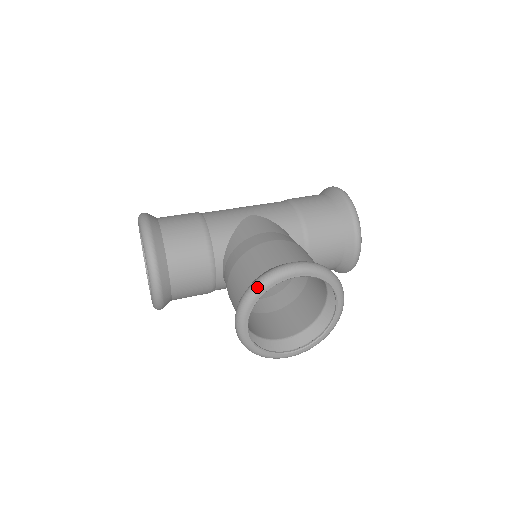
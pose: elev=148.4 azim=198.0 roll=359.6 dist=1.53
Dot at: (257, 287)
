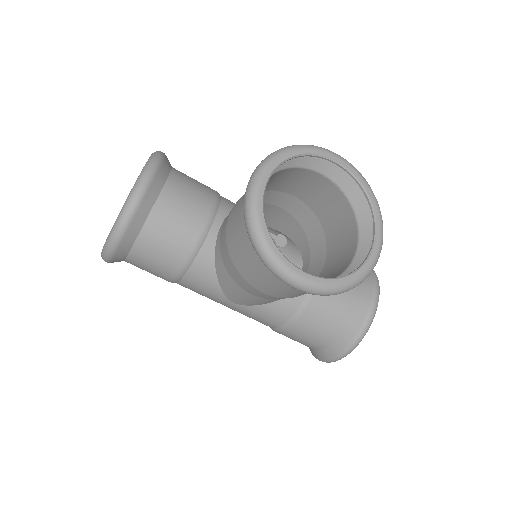
Dot at: (295, 145)
